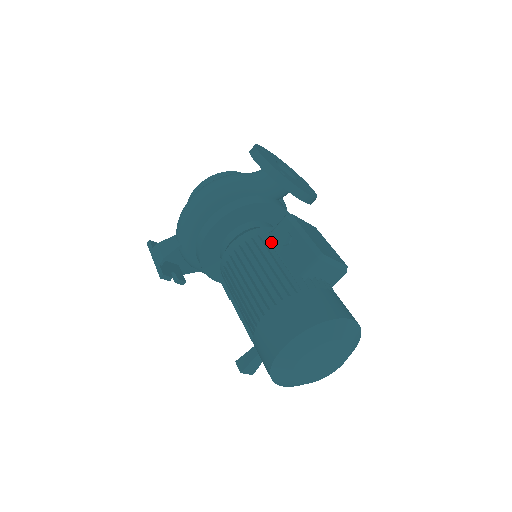
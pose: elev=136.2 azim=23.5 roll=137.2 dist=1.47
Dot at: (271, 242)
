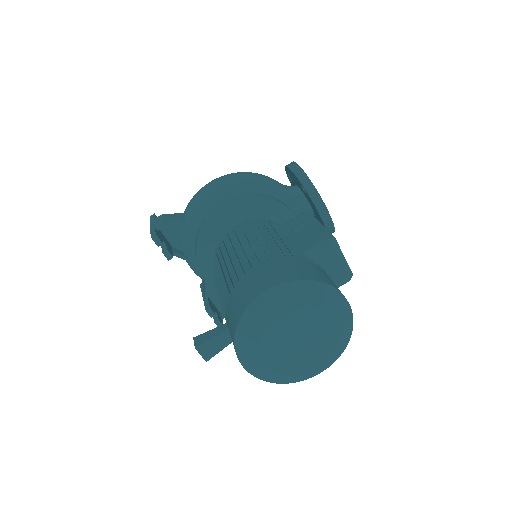
Dot at: occluded
